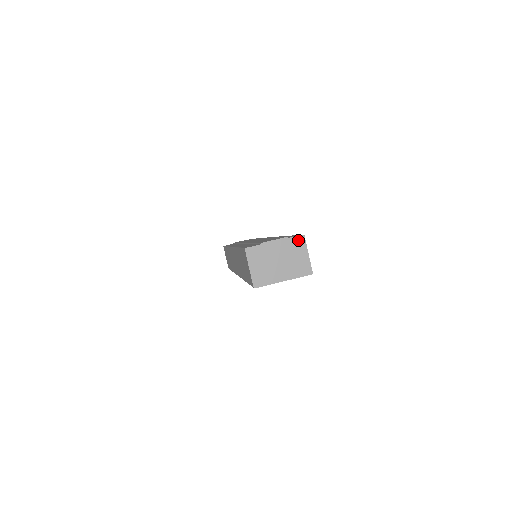
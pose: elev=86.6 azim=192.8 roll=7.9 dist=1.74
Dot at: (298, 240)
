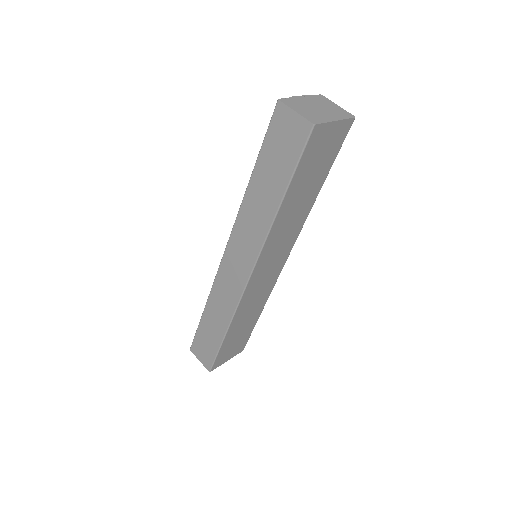
Dot at: (320, 97)
